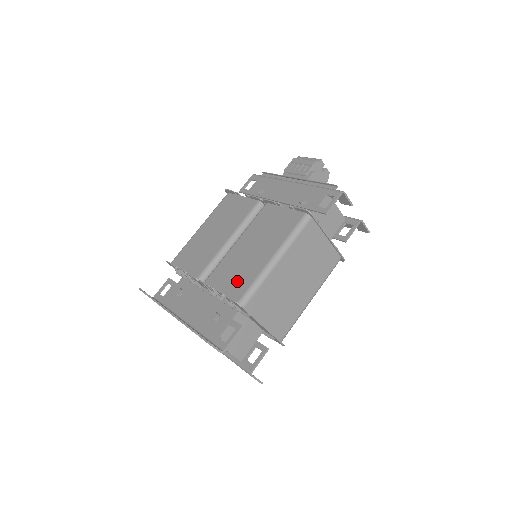
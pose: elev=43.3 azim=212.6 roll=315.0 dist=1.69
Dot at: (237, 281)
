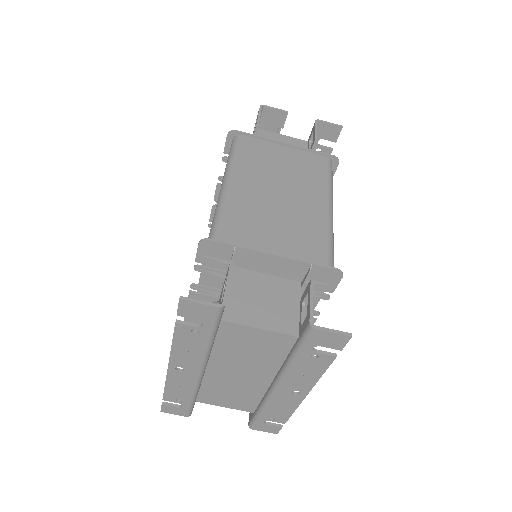
Dot at: occluded
